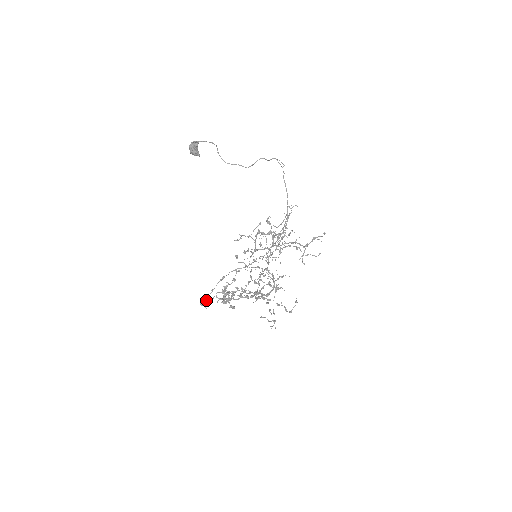
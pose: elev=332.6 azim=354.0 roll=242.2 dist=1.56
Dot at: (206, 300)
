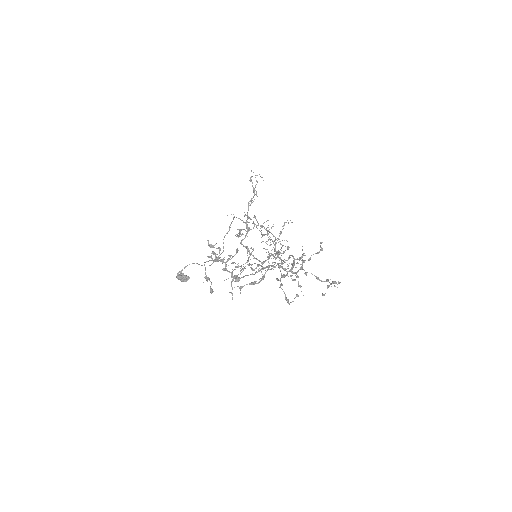
Dot at: occluded
